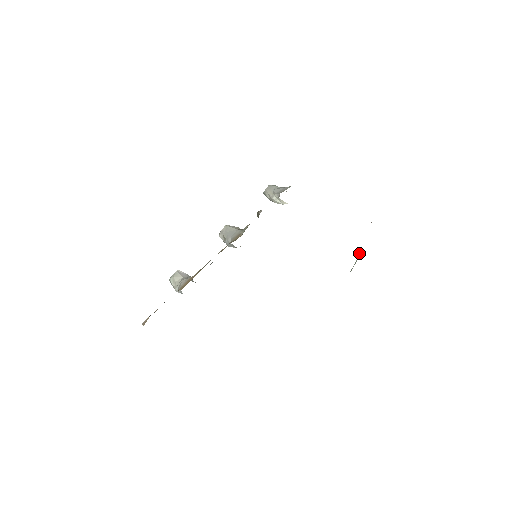
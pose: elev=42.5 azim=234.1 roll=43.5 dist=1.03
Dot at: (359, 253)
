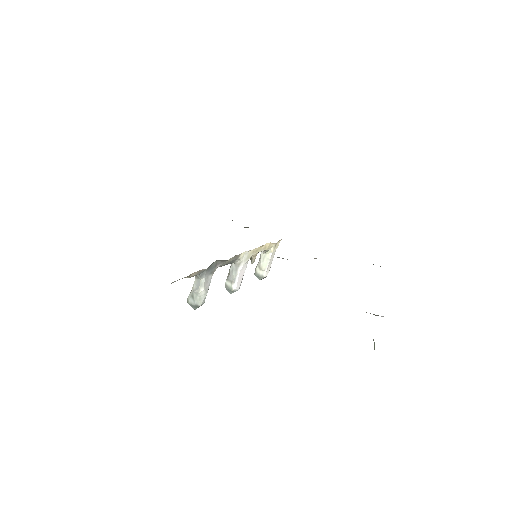
Dot at: (373, 339)
